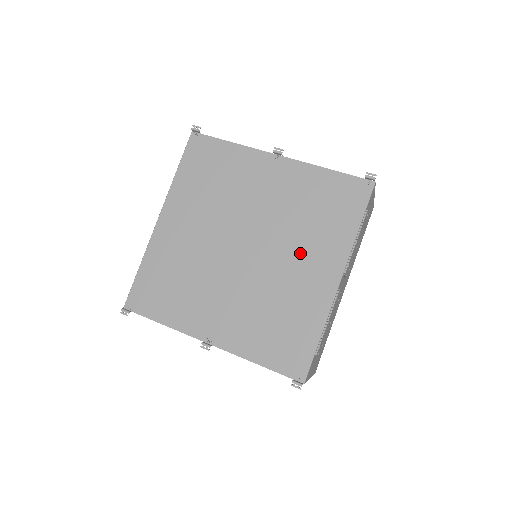
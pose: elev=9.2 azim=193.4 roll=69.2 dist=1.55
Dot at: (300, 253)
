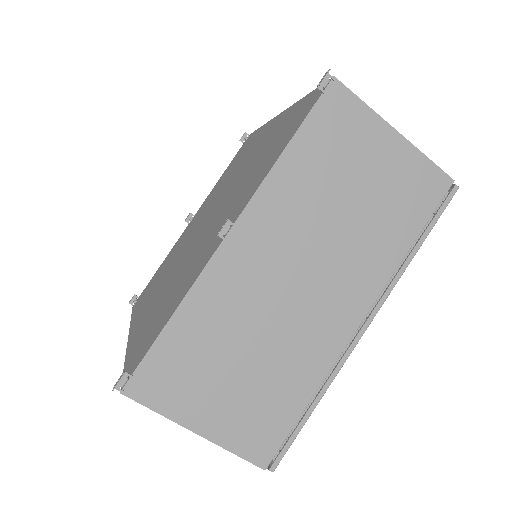
Dot at: (242, 164)
